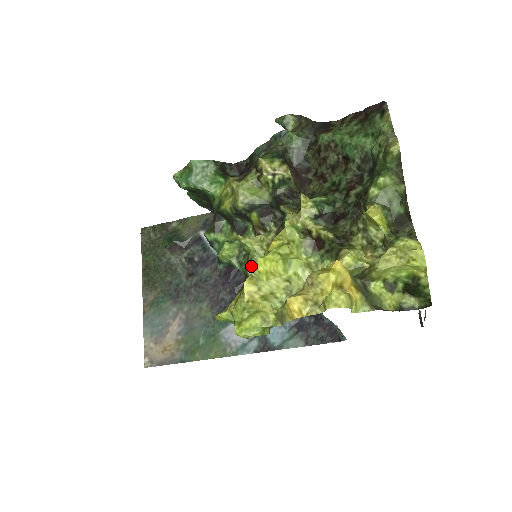
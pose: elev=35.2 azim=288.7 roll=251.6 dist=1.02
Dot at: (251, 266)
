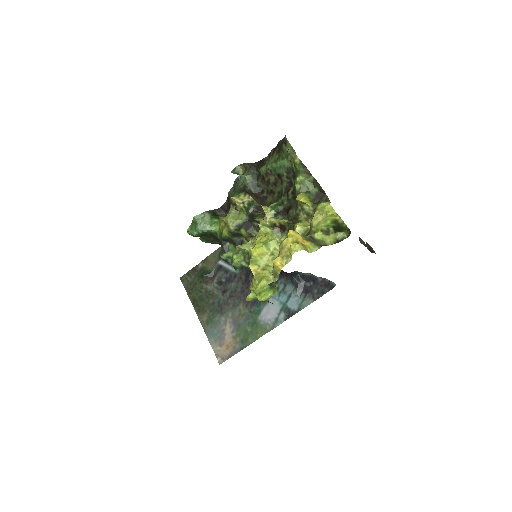
Dot at: occluded
